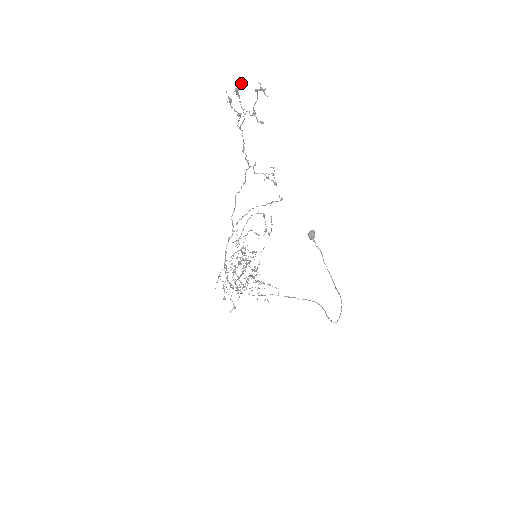
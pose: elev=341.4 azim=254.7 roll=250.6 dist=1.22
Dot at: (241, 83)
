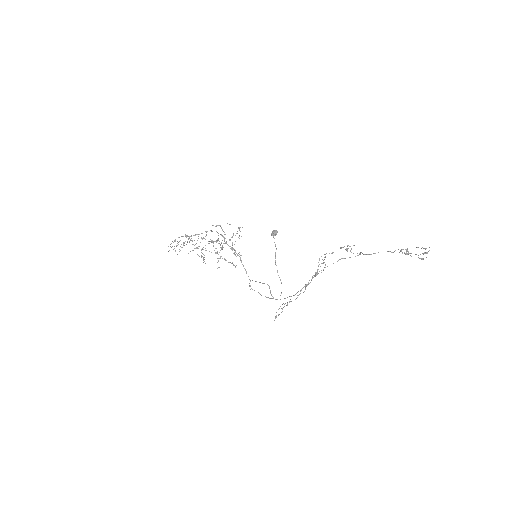
Dot at: occluded
